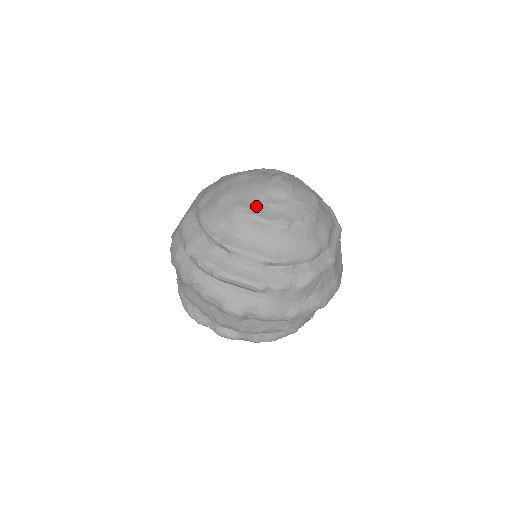
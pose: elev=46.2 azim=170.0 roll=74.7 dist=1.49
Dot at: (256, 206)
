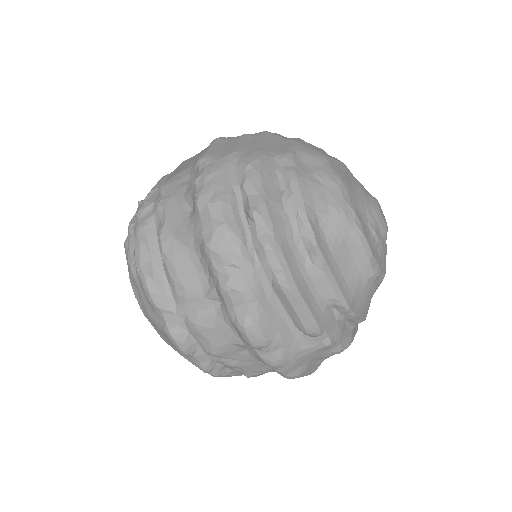
Dot at: (365, 225)
